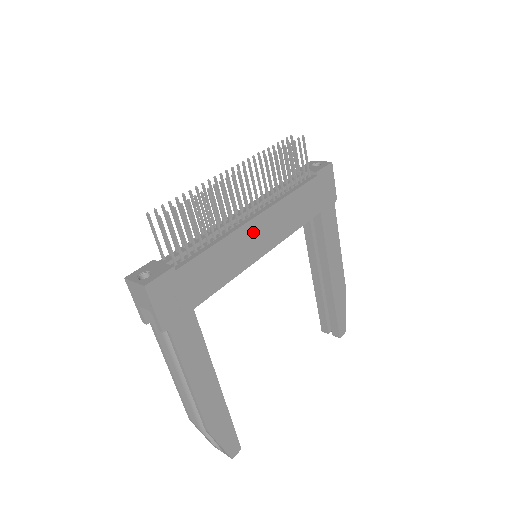
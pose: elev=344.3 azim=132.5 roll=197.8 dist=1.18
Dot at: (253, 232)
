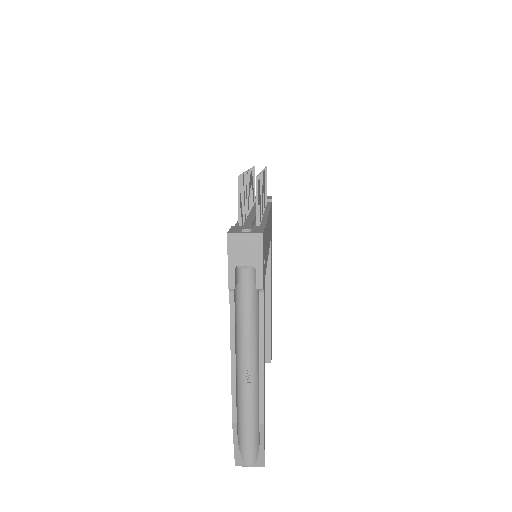
Dot at: (268, 226)
